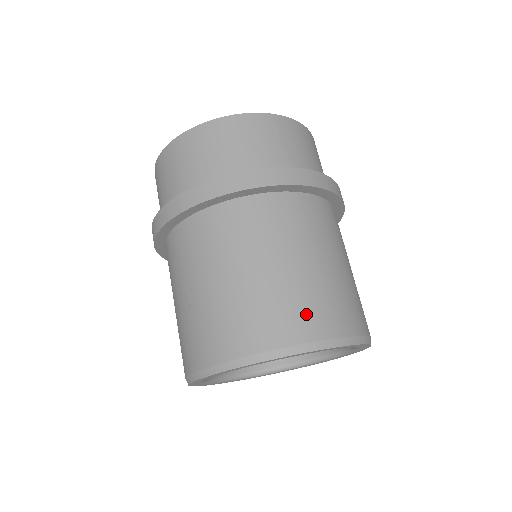
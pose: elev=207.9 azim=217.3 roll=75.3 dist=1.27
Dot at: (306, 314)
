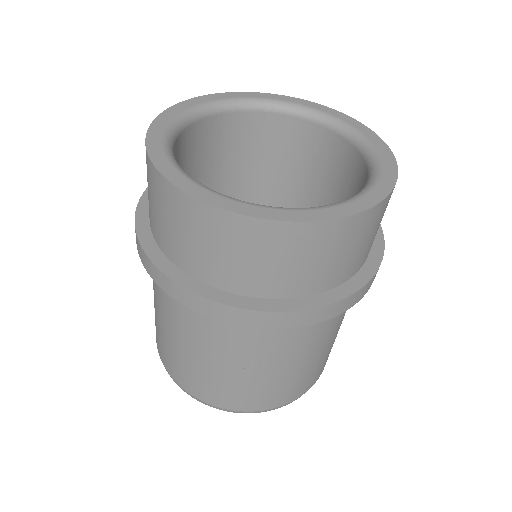
Dot at: occluded
